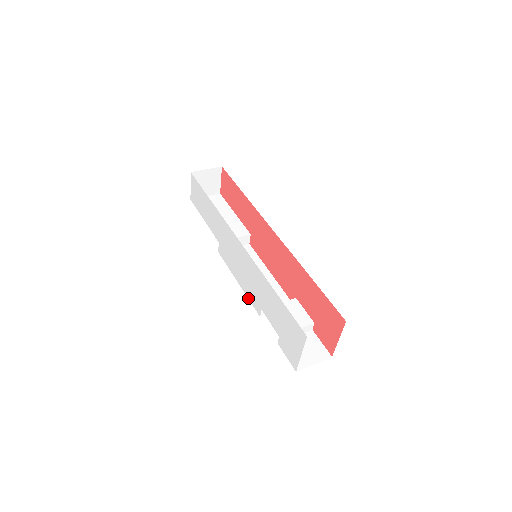
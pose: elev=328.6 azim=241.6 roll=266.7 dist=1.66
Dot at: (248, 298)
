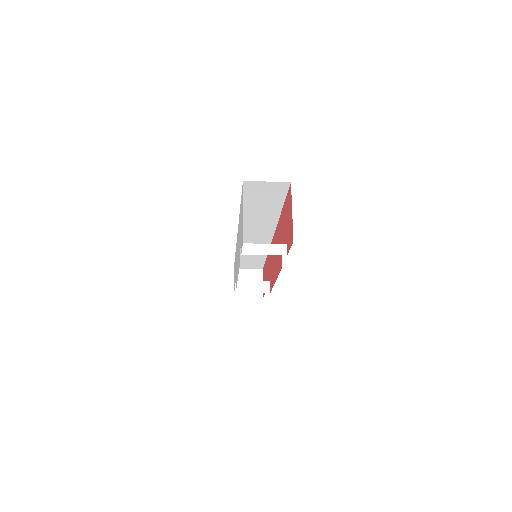
Dot at: occluded
